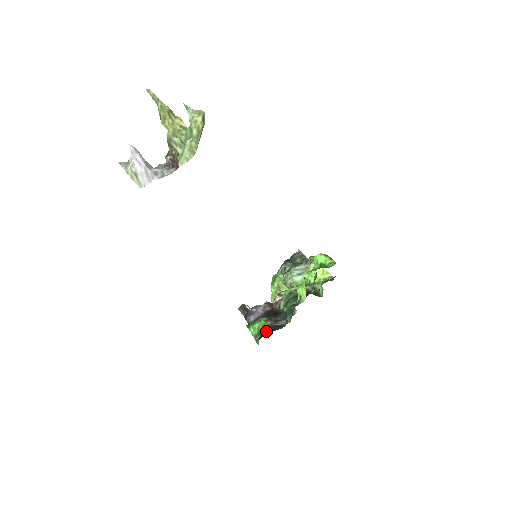
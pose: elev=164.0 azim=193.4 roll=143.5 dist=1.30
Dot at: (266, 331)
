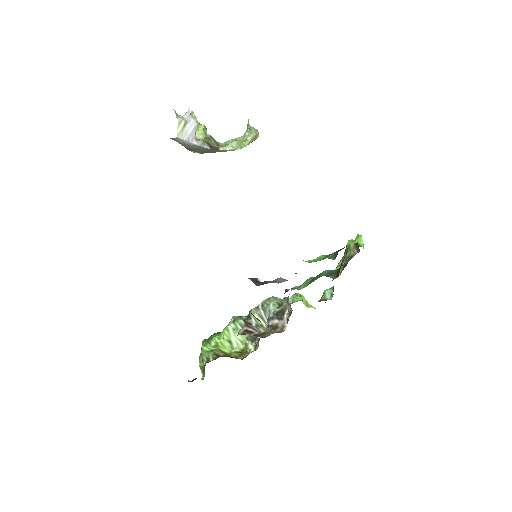
Dot at: (343, 248)
